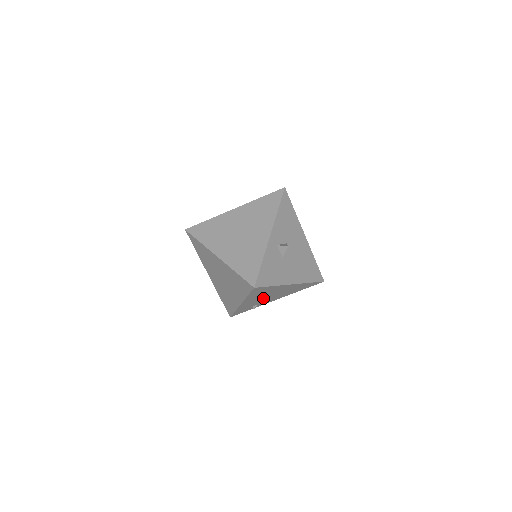
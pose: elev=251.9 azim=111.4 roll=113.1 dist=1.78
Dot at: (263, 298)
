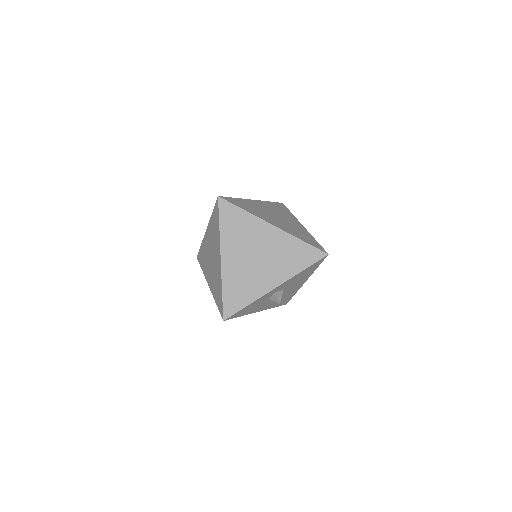
Dot at: occluded
